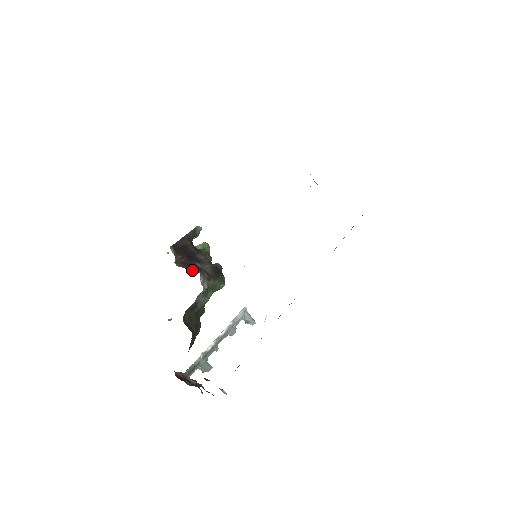
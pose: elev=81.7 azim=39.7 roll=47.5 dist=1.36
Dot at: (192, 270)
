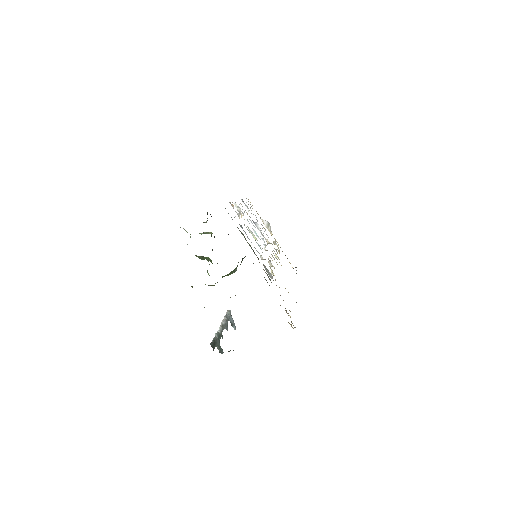
Dot at: occluded
